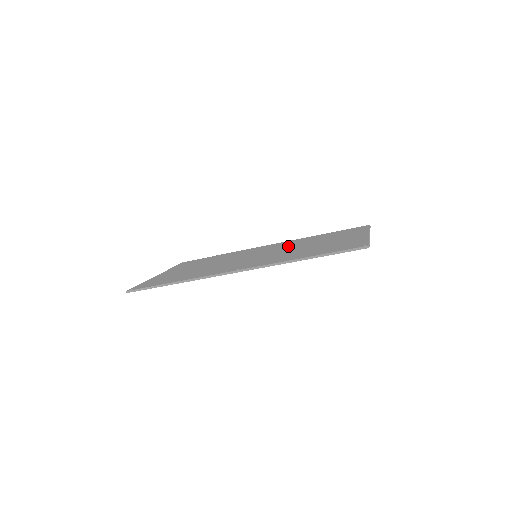
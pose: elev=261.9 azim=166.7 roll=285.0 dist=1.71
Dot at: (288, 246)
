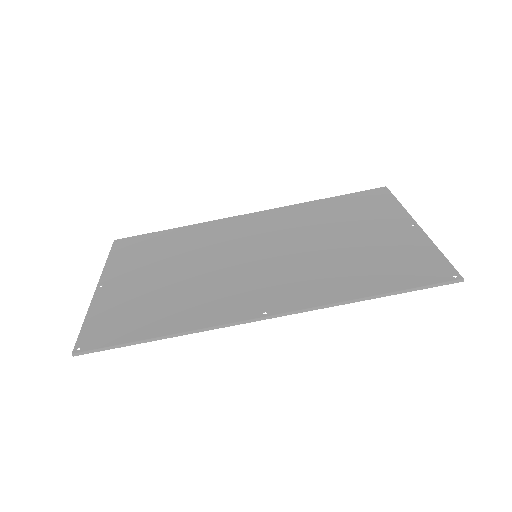
Dot at: (294, 232)
